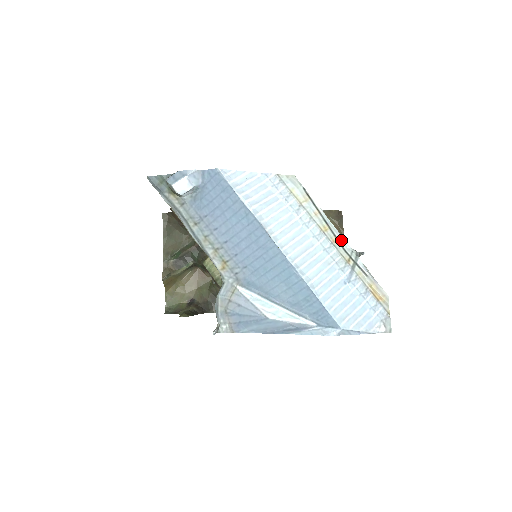
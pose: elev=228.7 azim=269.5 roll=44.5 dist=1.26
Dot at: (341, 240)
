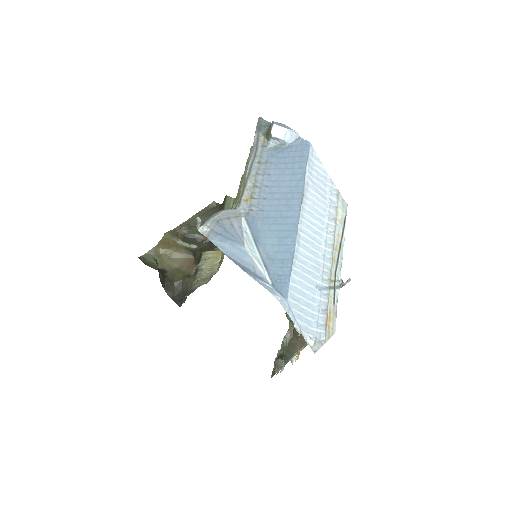
Dot at: (339, 266)
